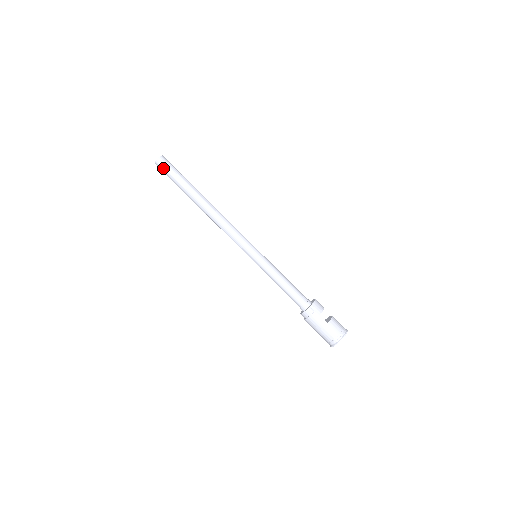
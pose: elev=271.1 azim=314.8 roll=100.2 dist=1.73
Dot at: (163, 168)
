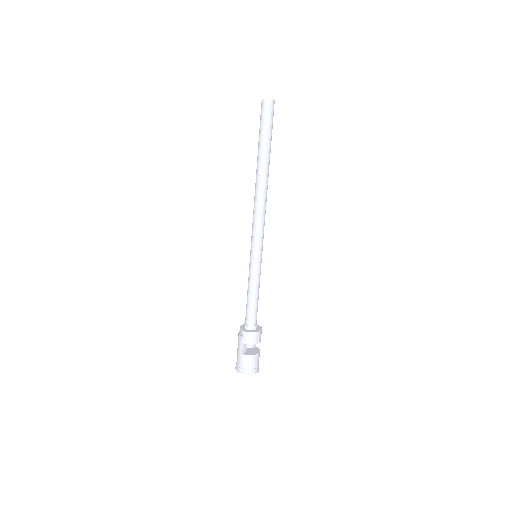
Dot at: (261, 112)
